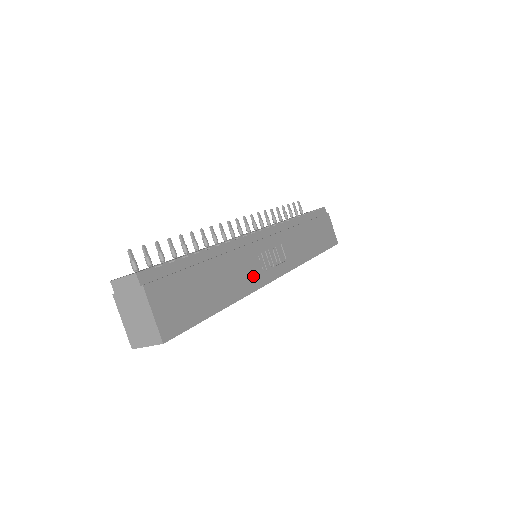
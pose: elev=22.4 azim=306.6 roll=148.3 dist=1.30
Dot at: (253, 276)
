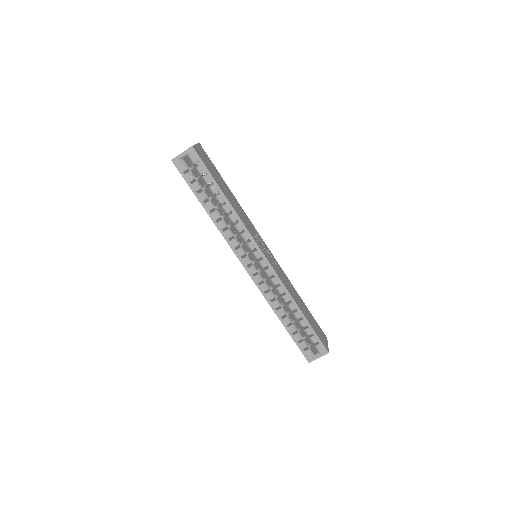
Dot at: (249, 228)
